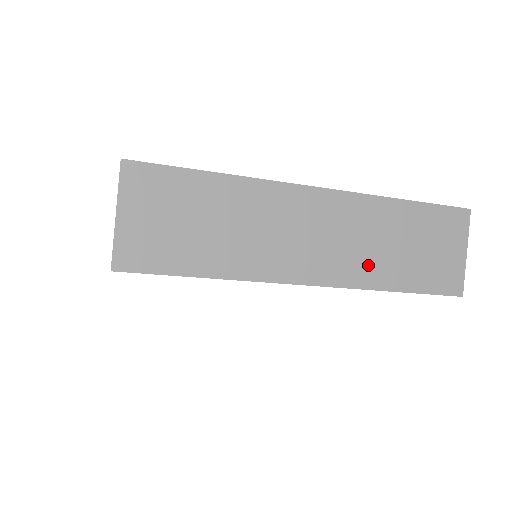
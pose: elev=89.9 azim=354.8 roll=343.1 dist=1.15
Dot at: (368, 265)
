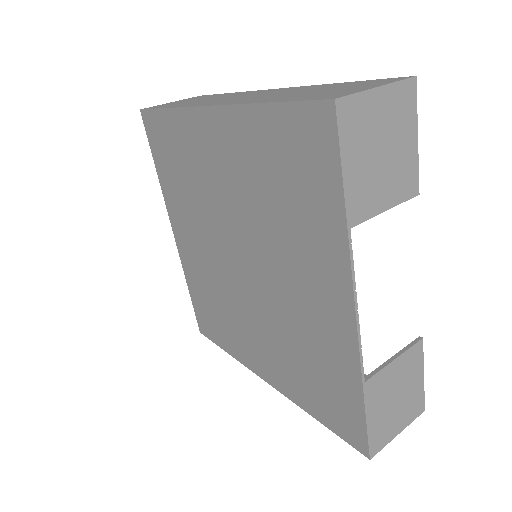
Dot at: (263, 99)
